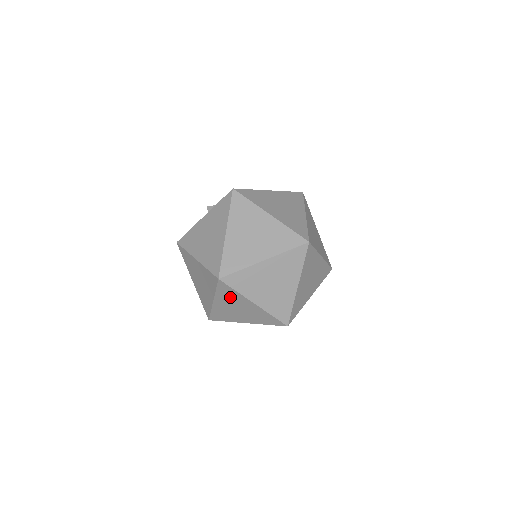
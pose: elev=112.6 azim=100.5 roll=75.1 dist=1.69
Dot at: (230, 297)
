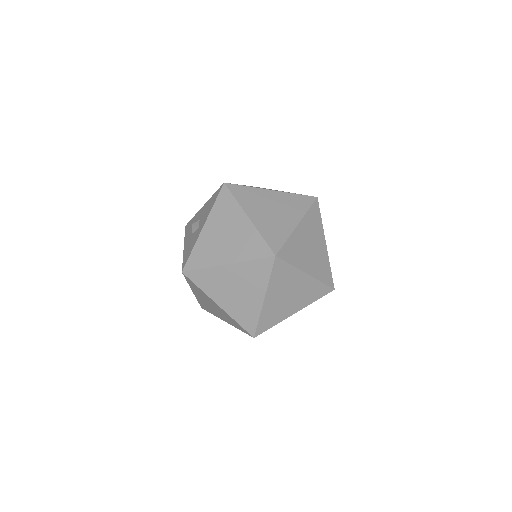
Dot at: (283, 280)
